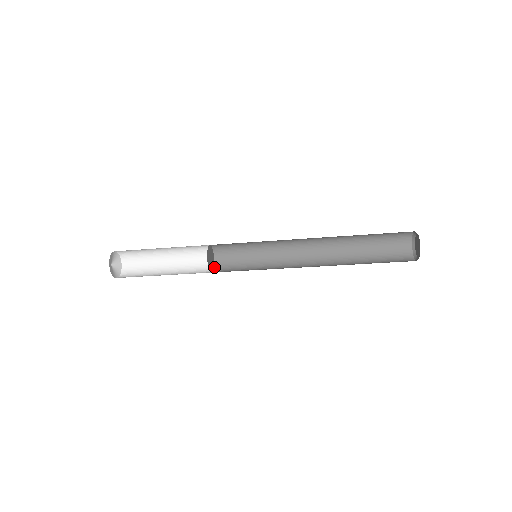
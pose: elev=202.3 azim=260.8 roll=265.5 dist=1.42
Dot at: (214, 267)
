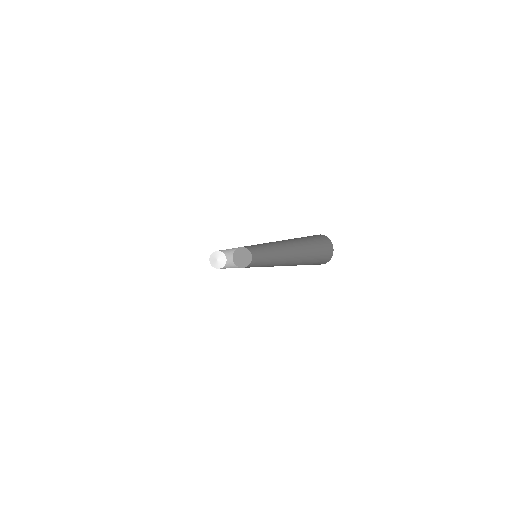
Dot at: occluded
